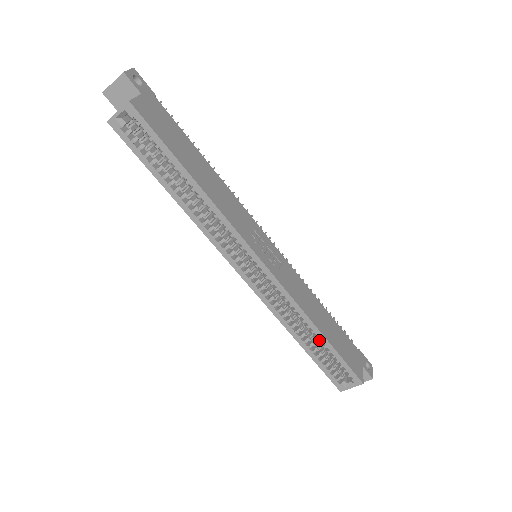
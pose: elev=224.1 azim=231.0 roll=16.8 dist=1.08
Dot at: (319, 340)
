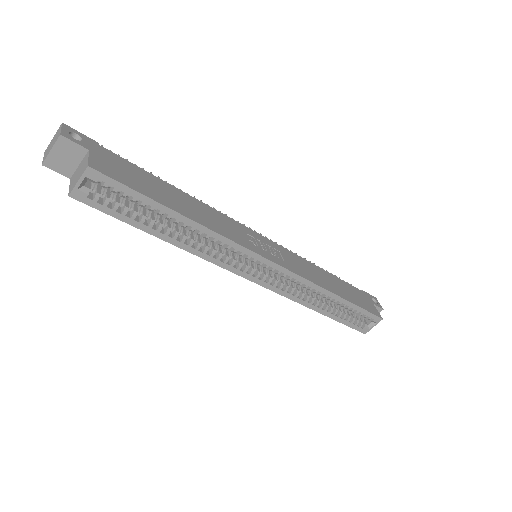
Dot at: (337, 302)
